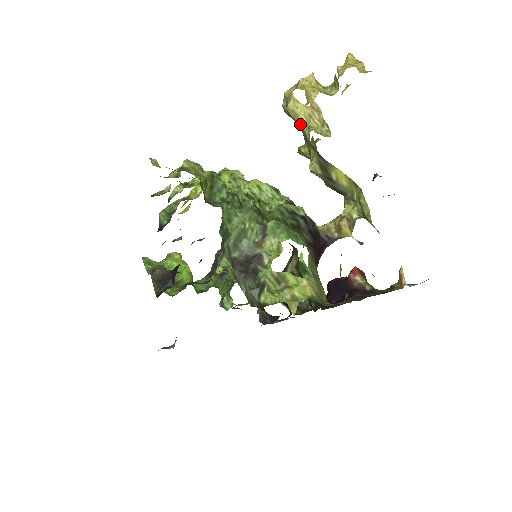
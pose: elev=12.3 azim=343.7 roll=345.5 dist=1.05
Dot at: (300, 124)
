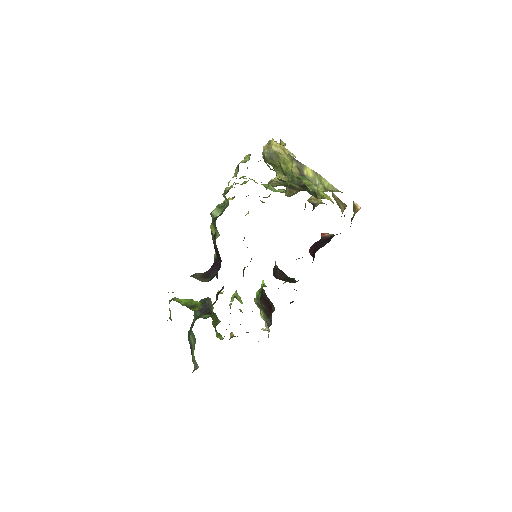
Dot at: (281, 153)
